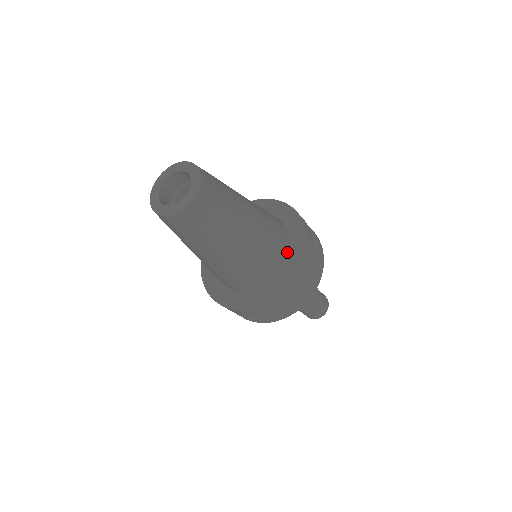
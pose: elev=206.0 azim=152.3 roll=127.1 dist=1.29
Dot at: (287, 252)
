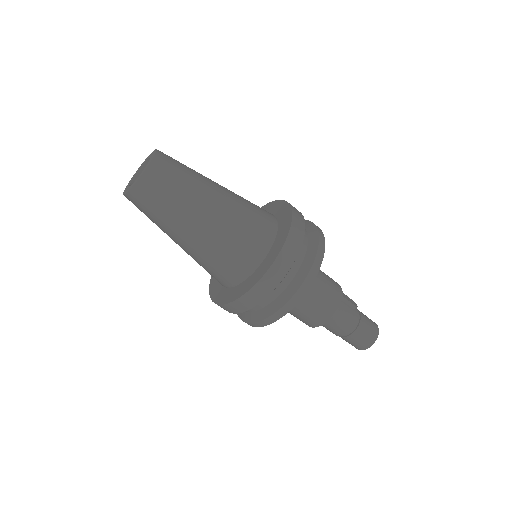
Dot at: (260, 259)
